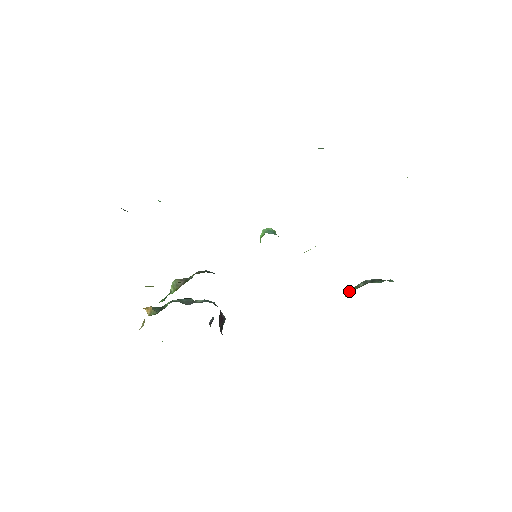
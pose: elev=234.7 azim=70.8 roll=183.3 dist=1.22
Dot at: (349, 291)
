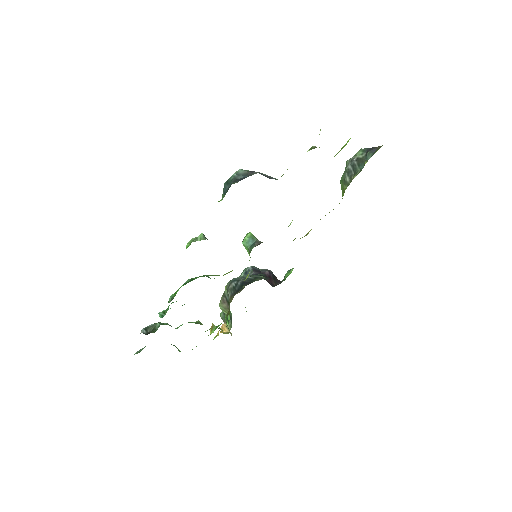
Dot at: (341, 187)
